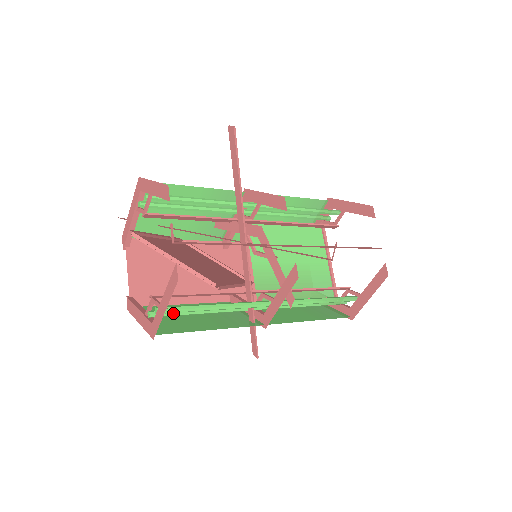
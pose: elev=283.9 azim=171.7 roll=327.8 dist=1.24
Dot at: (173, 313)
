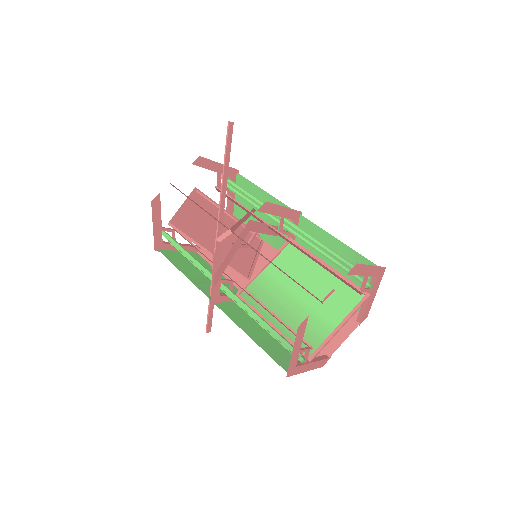
Dot at: occluded
